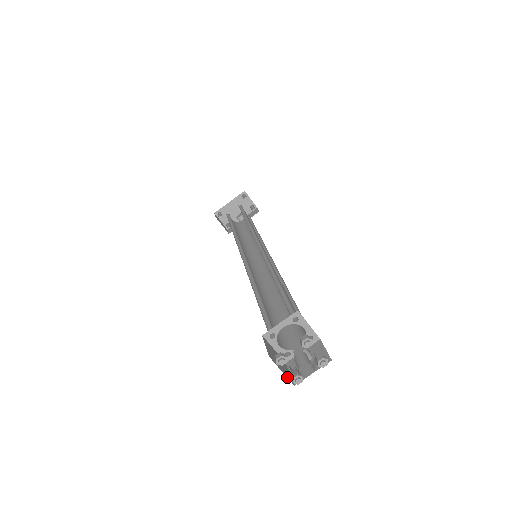
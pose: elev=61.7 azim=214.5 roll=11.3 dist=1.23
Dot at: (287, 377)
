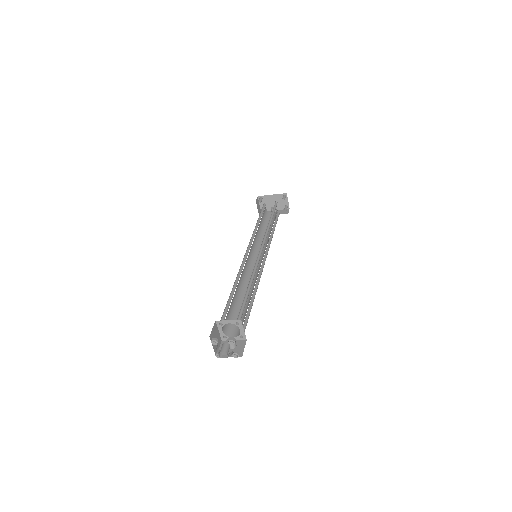
Dot at: (214, 351)
